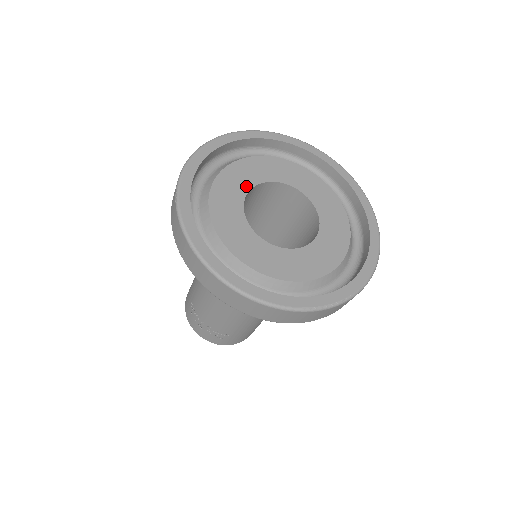
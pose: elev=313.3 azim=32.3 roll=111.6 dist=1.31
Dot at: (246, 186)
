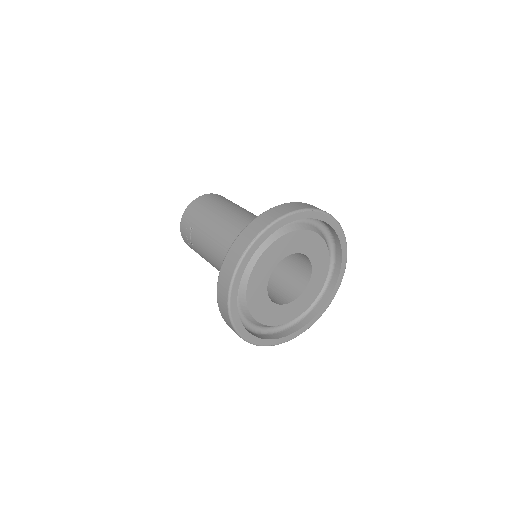
Dot at: (284, 255)
